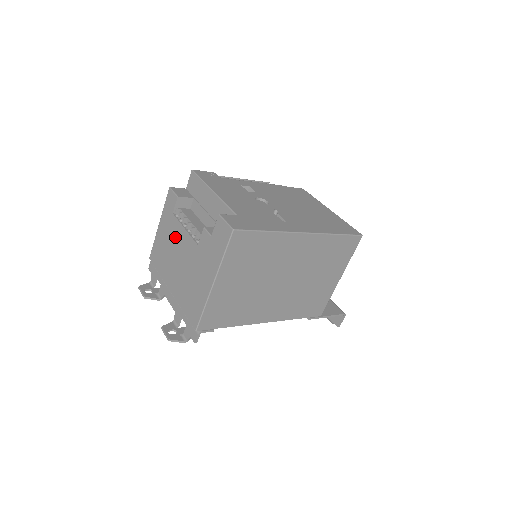
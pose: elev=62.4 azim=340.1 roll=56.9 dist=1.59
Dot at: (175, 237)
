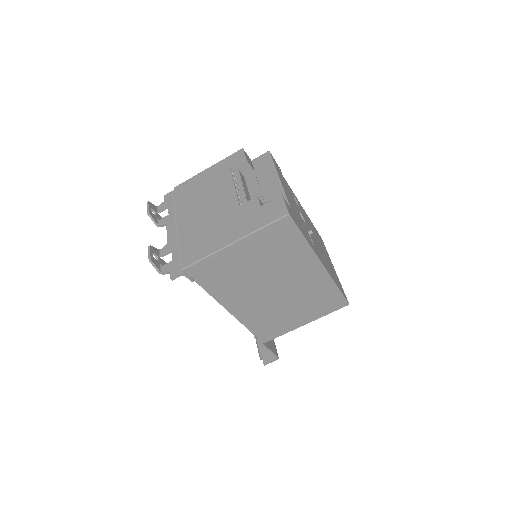
Dot at: (218, 187)
